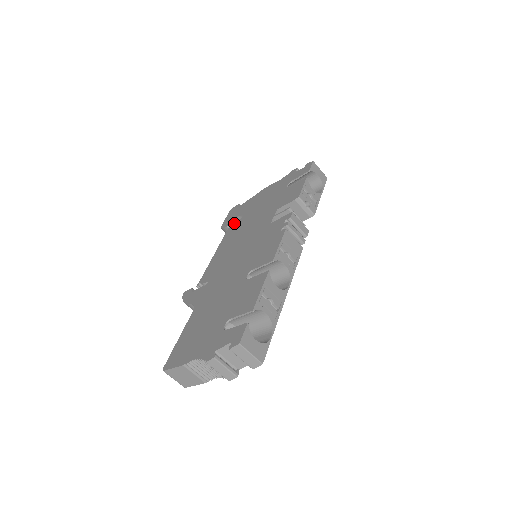
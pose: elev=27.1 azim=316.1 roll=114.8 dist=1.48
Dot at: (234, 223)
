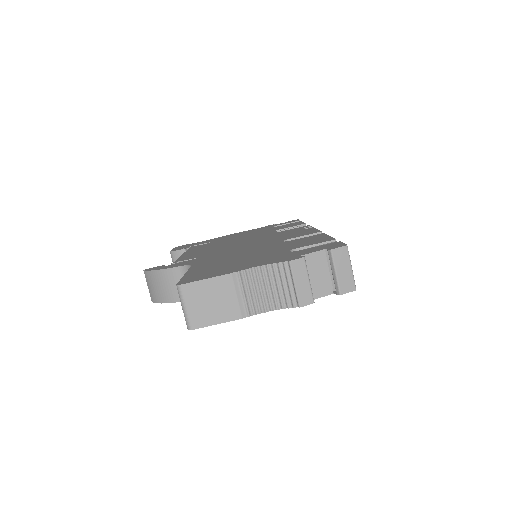
Dot at: (198, 245)
